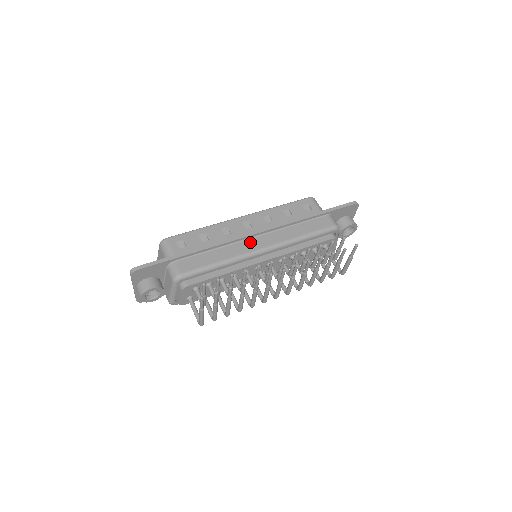
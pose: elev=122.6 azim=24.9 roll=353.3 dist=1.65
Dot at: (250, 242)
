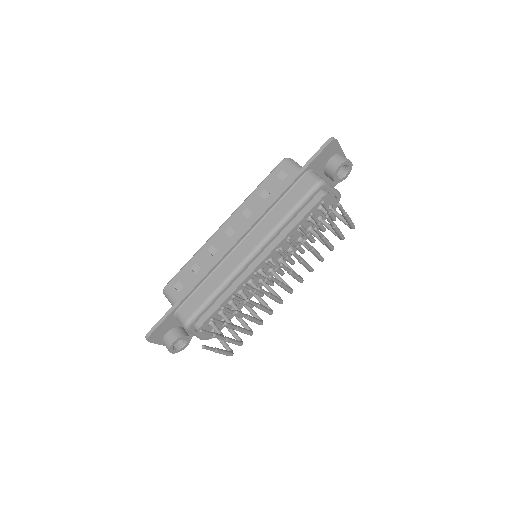
Dot at: (237, 252)
